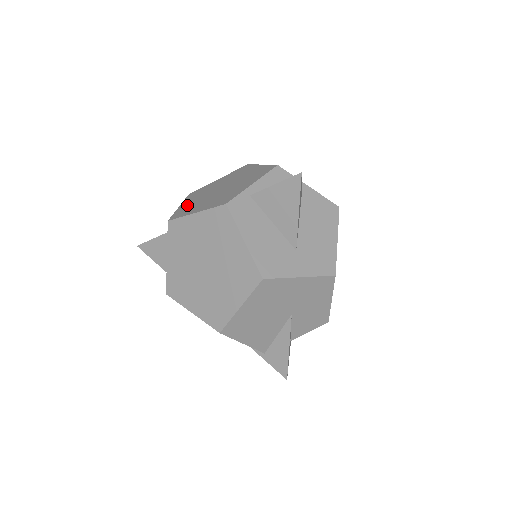
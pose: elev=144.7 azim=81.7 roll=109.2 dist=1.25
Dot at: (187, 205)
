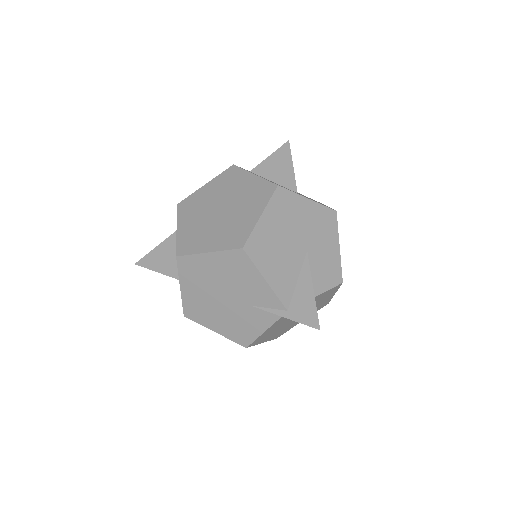
Dot at: occluded
